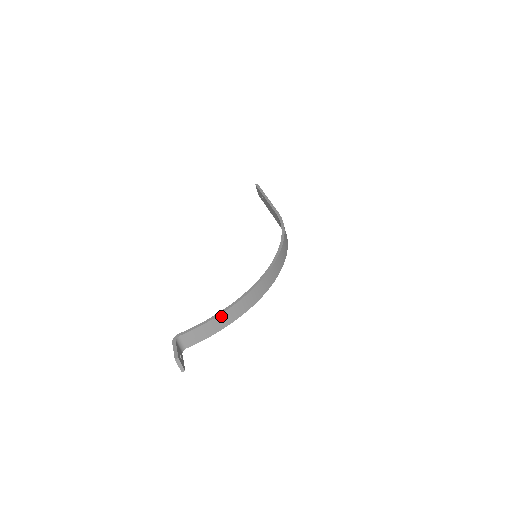
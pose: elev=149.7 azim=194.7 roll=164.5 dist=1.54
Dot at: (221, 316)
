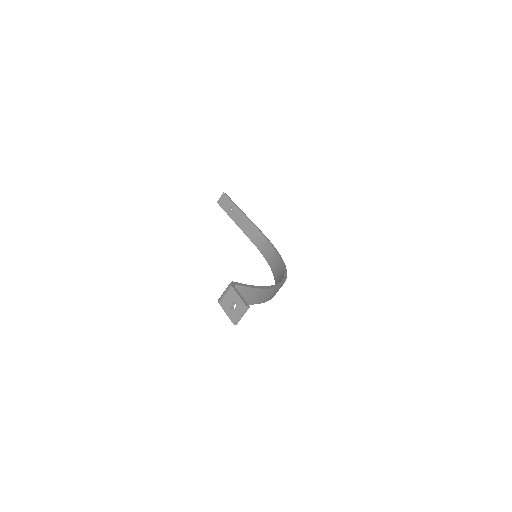
Dot at: (264, 291)
